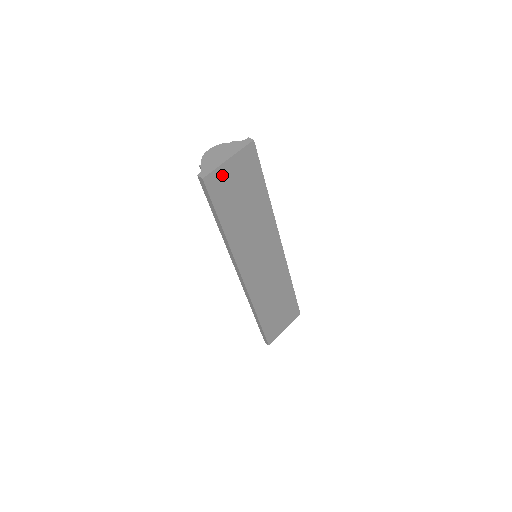
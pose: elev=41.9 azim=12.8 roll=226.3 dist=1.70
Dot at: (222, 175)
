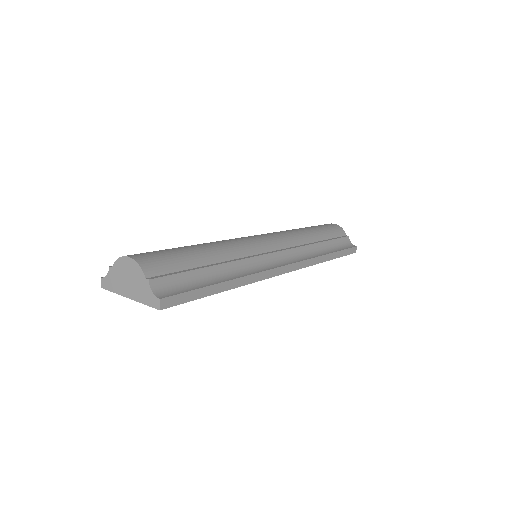
Dot at: occluded
